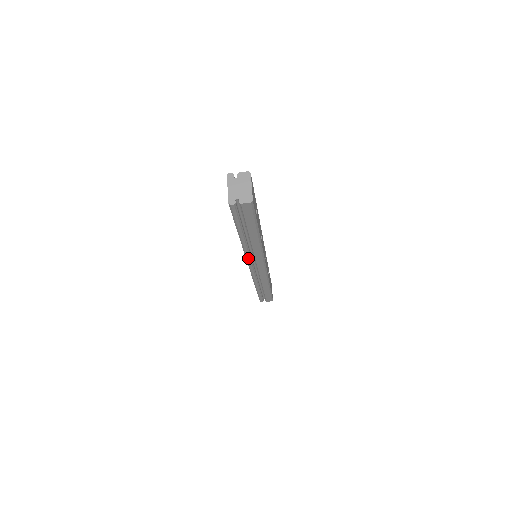
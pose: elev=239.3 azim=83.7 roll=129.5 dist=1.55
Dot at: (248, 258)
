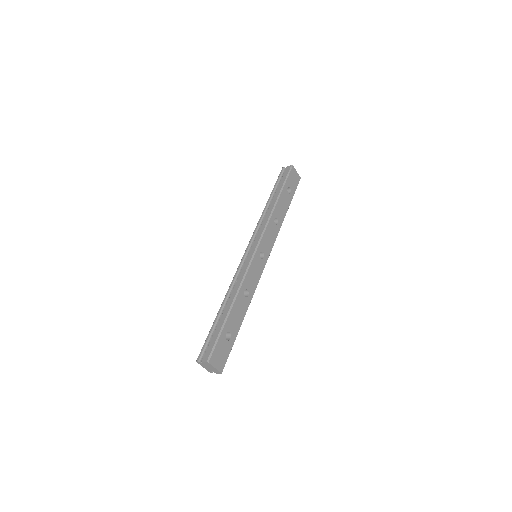
Dot at: occluded
